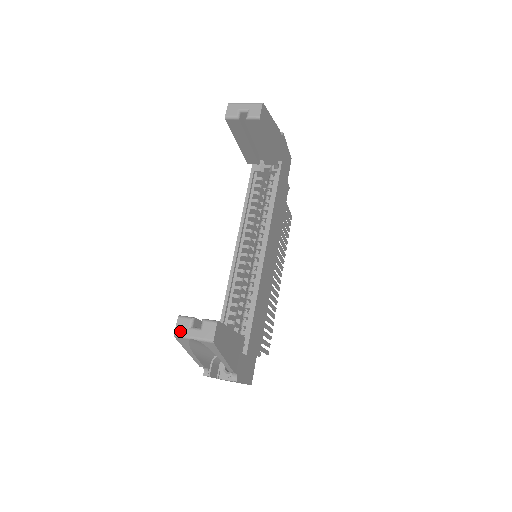
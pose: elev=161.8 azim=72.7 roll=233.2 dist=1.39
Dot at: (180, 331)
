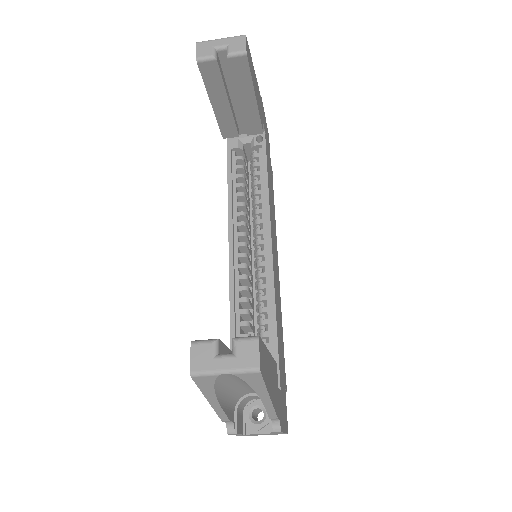
Dot at: (199, 365)
